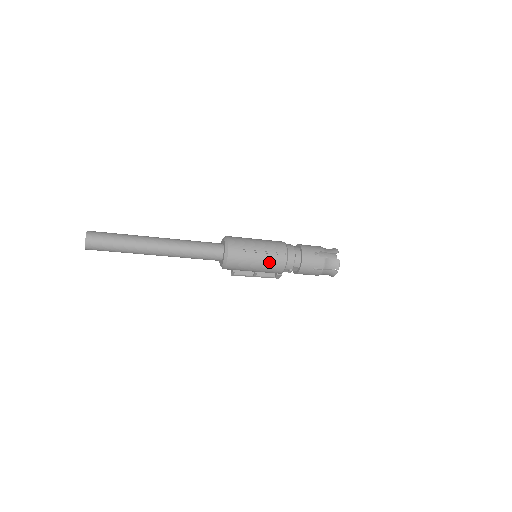
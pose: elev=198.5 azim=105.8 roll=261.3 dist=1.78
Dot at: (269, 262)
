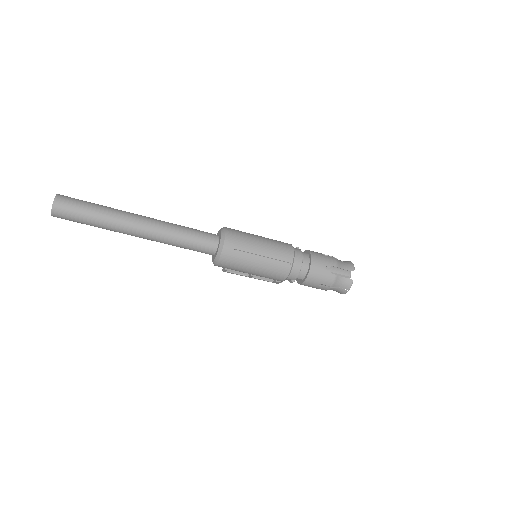
Dot at: (269, 270)
